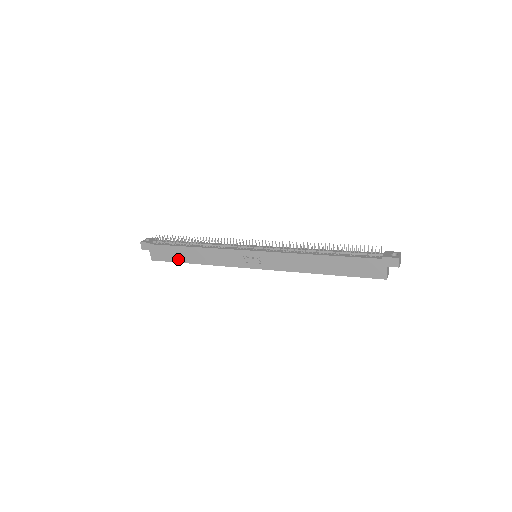
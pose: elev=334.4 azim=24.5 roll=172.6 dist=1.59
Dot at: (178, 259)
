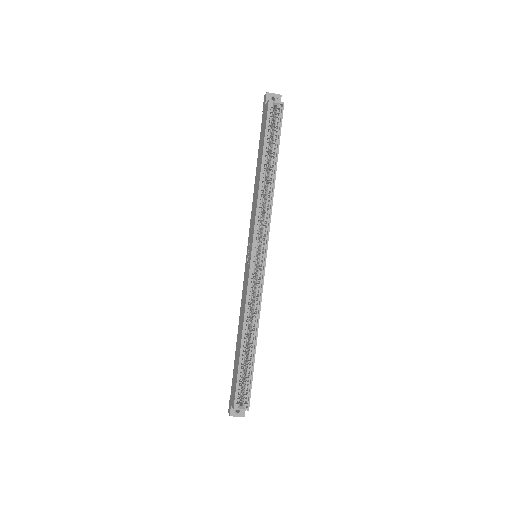
Dot at: (238, 364)
